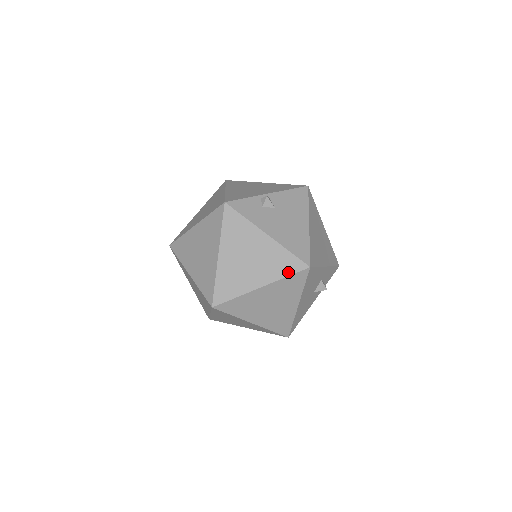
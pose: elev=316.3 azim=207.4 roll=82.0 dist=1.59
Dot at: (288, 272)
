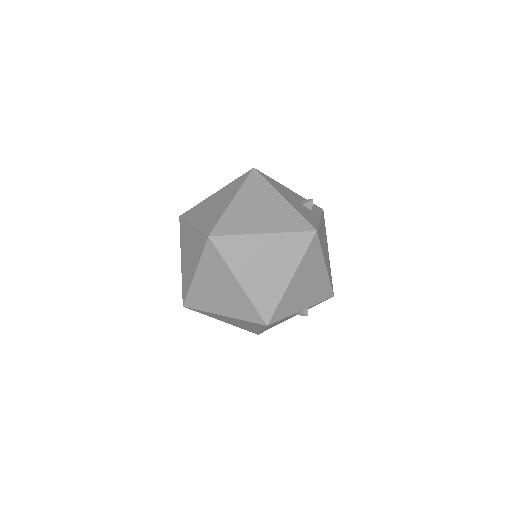
Dot at: (243, 181)
